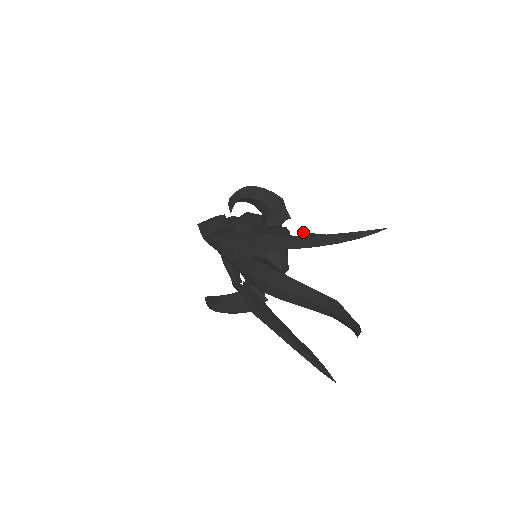
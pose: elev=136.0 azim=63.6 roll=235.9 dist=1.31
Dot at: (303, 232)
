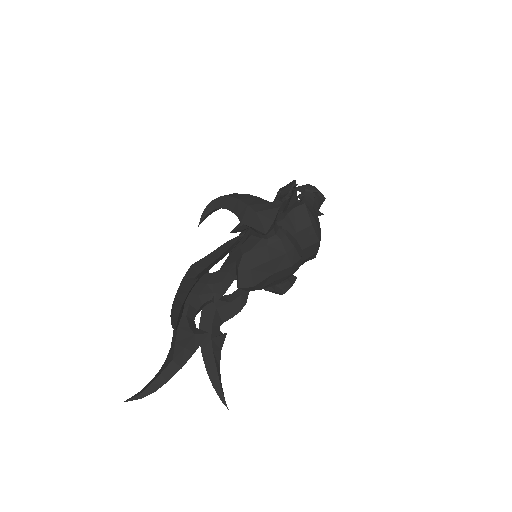
Dot at: (195, 279)
